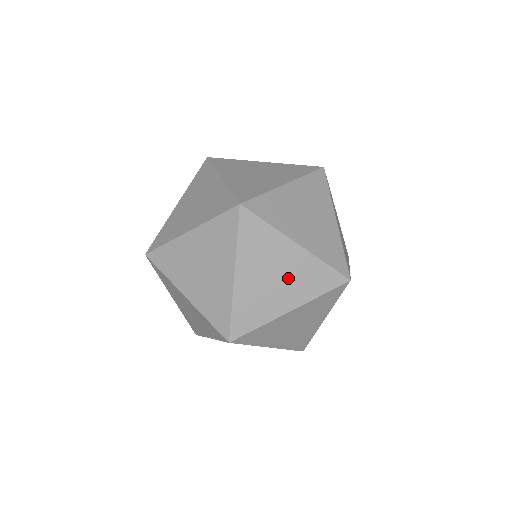
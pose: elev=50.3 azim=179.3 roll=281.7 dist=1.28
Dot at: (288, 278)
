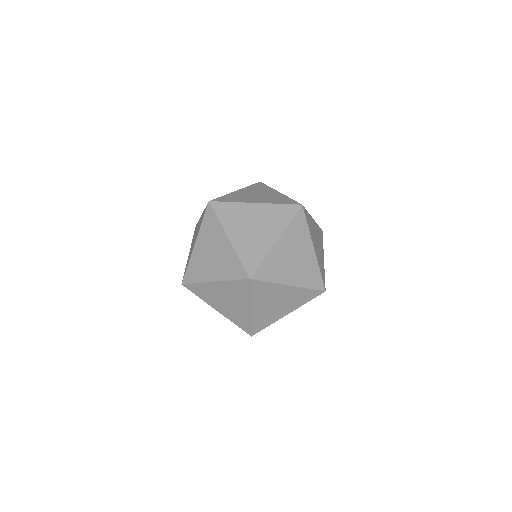
Dot at: (285, 301)
